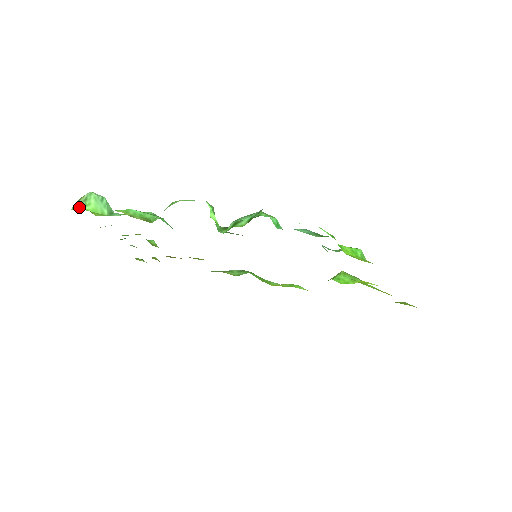
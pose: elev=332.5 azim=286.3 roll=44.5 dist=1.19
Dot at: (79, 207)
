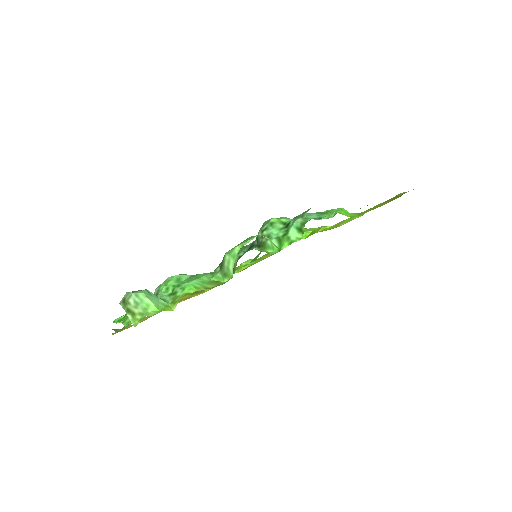
Dot at: (146, 315)
